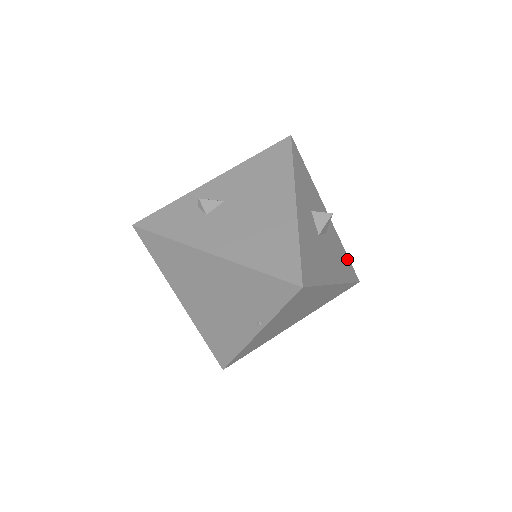
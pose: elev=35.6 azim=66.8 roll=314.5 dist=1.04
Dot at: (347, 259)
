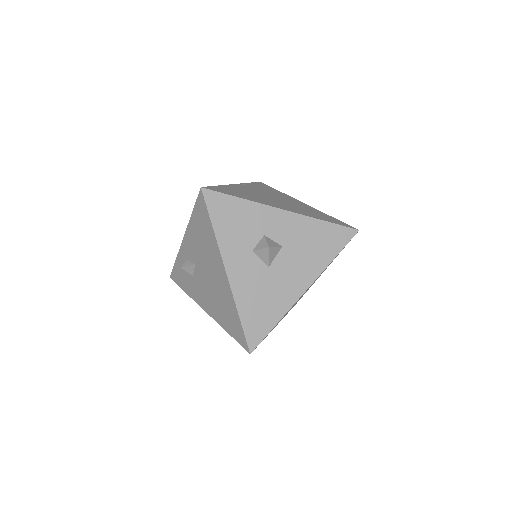
Dot at: (329, 229)
